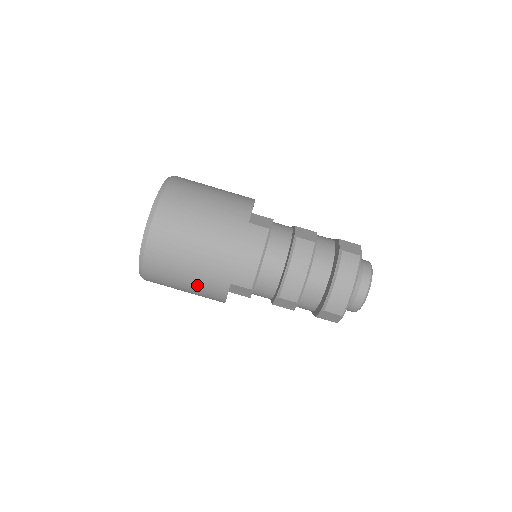
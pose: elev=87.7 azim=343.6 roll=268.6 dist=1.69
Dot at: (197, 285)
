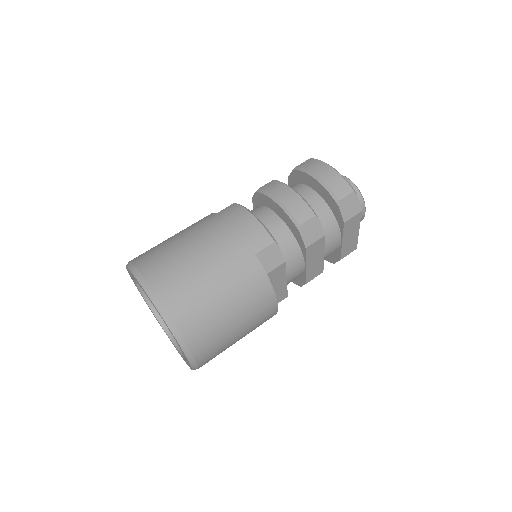
Dot at: (234, 290)
